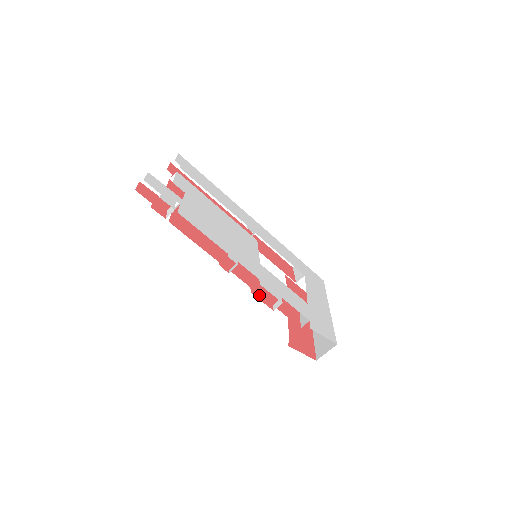
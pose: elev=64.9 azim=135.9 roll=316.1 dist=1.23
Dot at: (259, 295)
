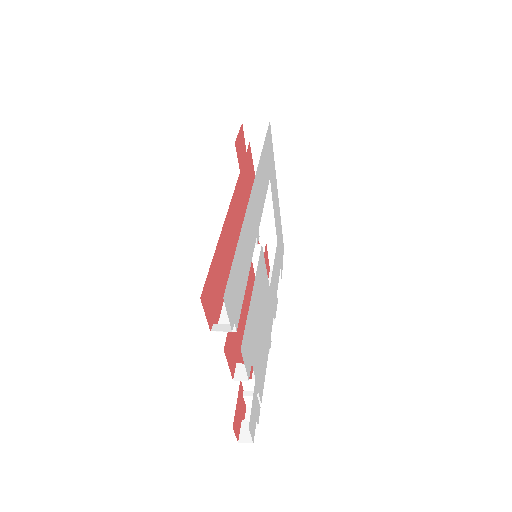
Dot at: occluded
